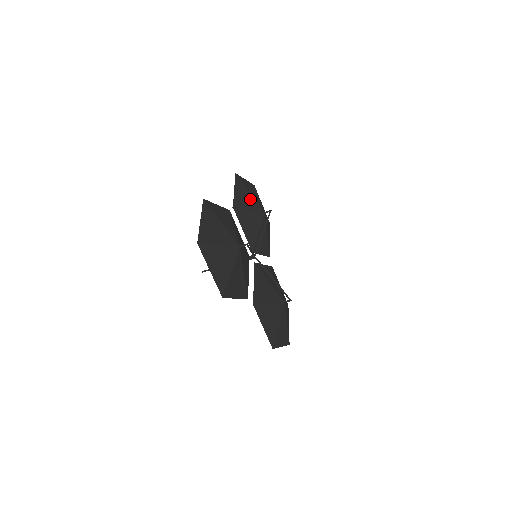
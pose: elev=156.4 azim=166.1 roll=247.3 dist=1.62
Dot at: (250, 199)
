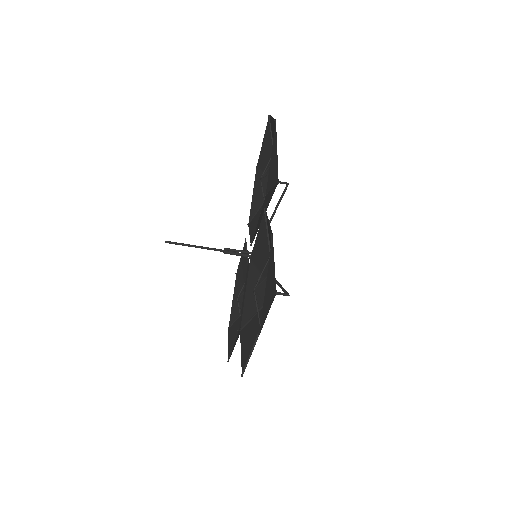
Dot at: (276, 165)
